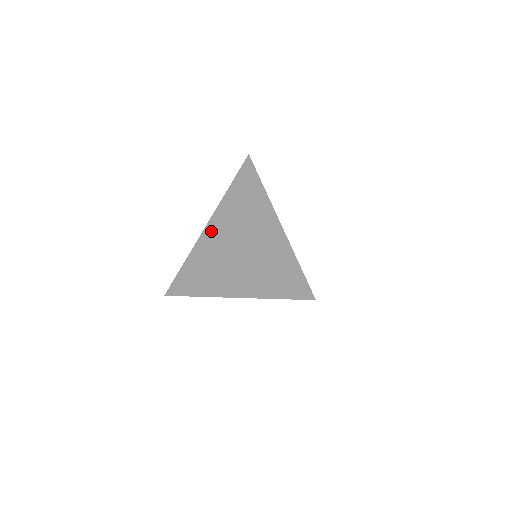
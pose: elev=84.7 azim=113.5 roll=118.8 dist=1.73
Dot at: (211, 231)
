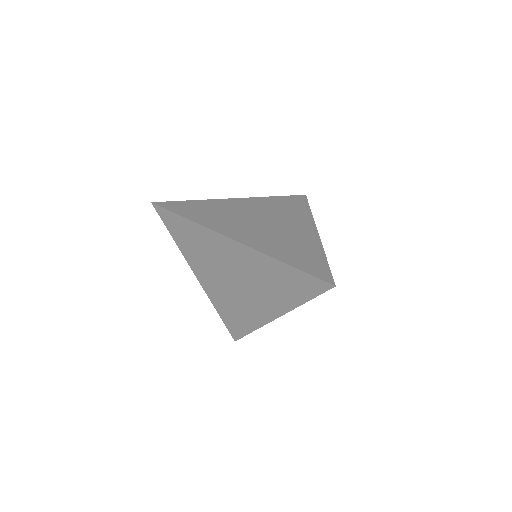
Dot at: (205, 281)
